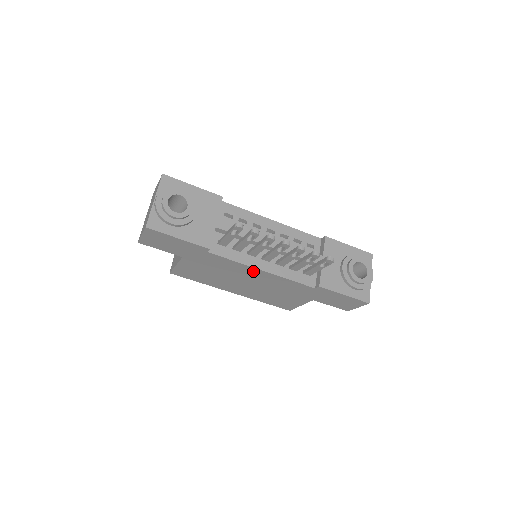
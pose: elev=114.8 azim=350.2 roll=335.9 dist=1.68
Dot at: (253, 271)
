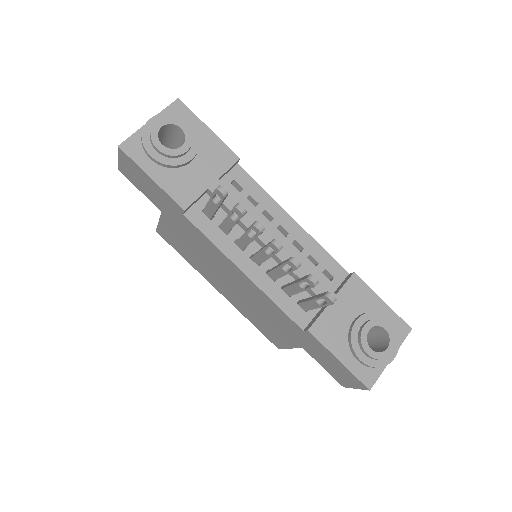
Dot at: (233, 268)
